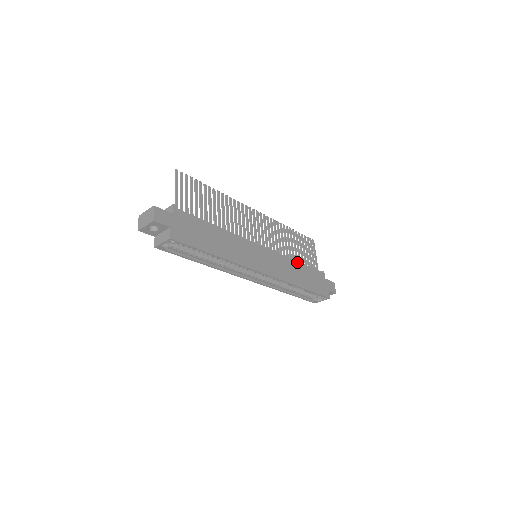
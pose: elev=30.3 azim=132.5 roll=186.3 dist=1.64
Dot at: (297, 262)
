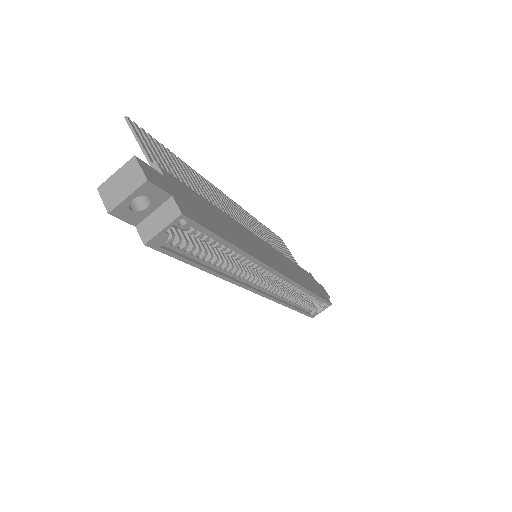
Dot at: (292, 261)
